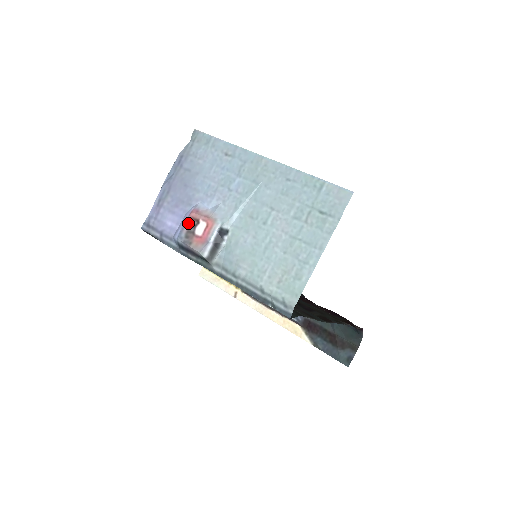
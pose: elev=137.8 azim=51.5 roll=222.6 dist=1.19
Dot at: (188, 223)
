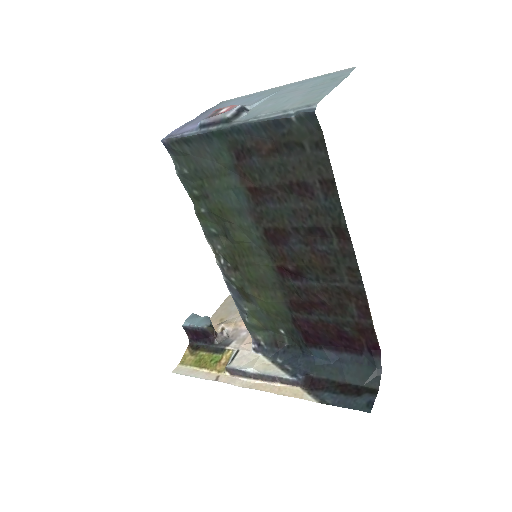
Dot at: (212, 113)
